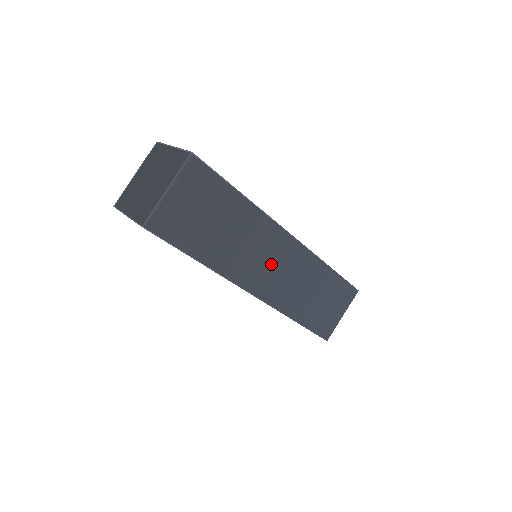
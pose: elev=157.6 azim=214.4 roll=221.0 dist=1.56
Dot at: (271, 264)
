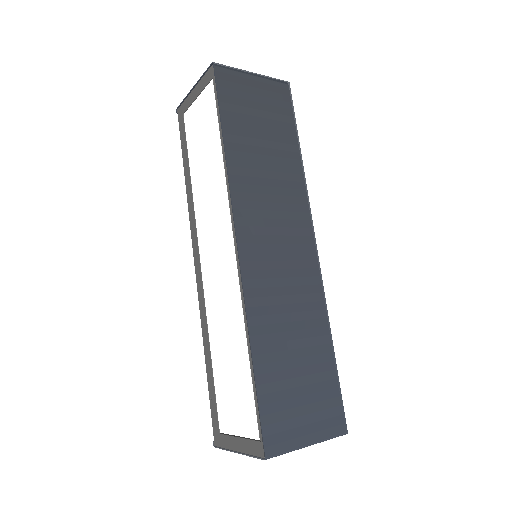
Dot at: (278, 239)
